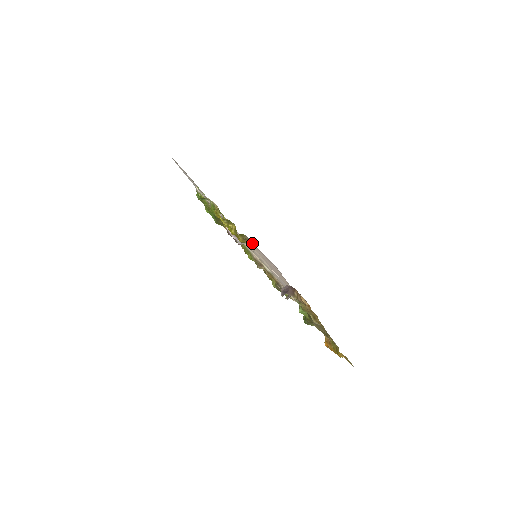
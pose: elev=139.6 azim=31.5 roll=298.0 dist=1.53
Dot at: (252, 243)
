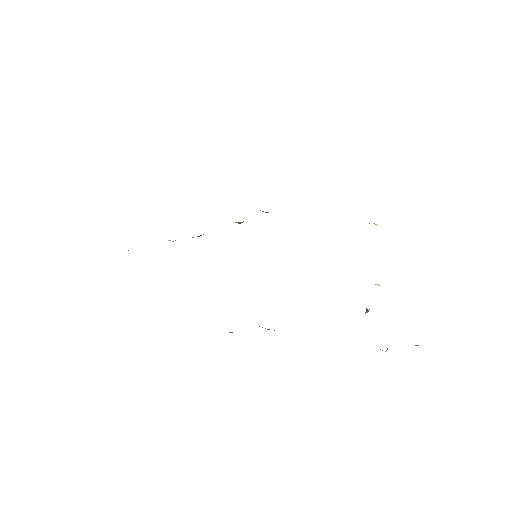
Dot at: occluded
